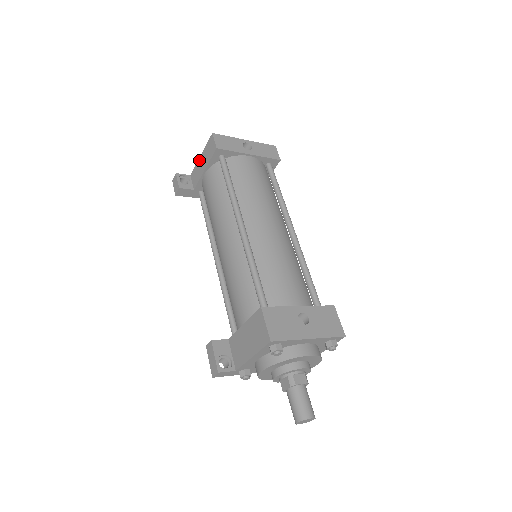
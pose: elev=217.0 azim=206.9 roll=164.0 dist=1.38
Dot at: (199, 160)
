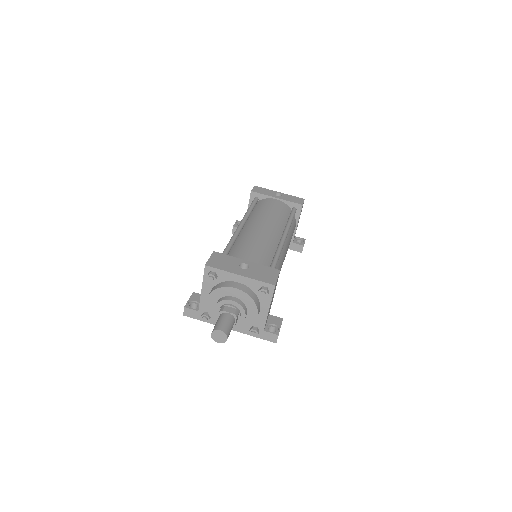
Dot at: occluded
